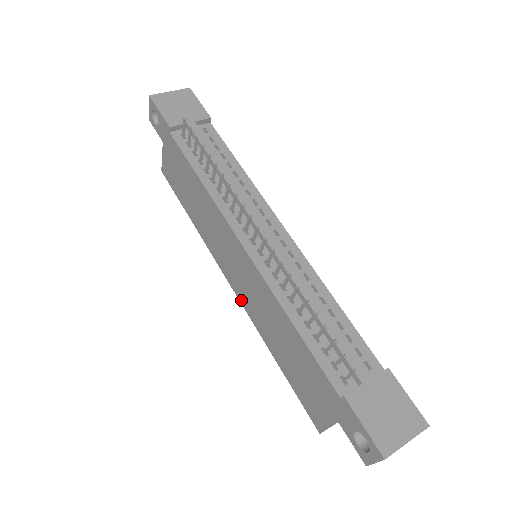
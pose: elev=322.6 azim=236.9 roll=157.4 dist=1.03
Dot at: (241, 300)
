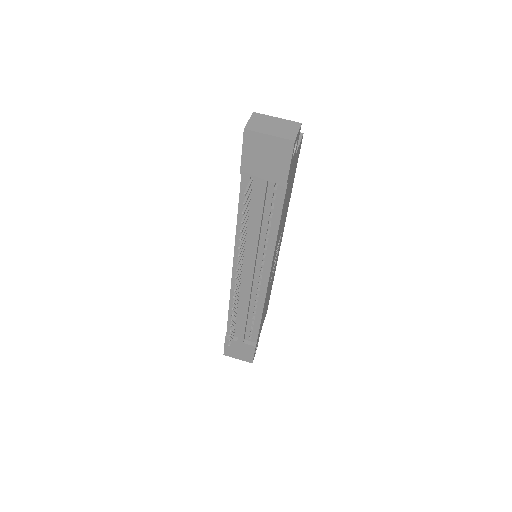
Dot at: occluded
